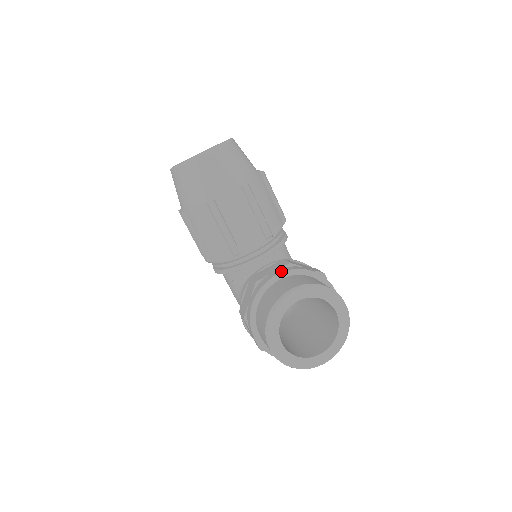
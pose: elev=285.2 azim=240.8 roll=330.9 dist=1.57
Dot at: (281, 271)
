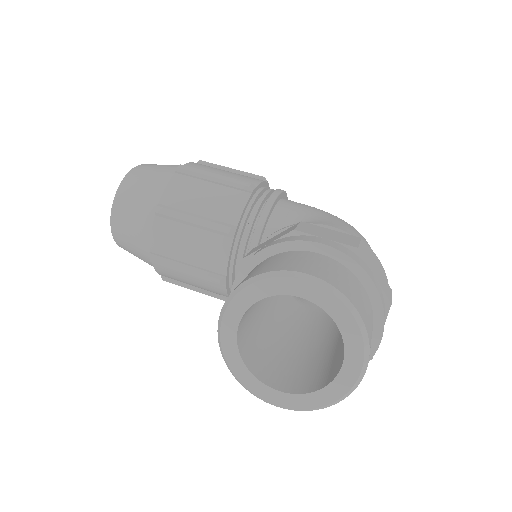
Dot at: (233, 282)
